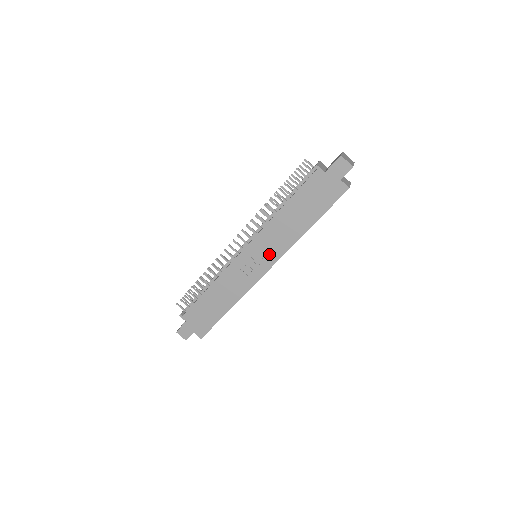
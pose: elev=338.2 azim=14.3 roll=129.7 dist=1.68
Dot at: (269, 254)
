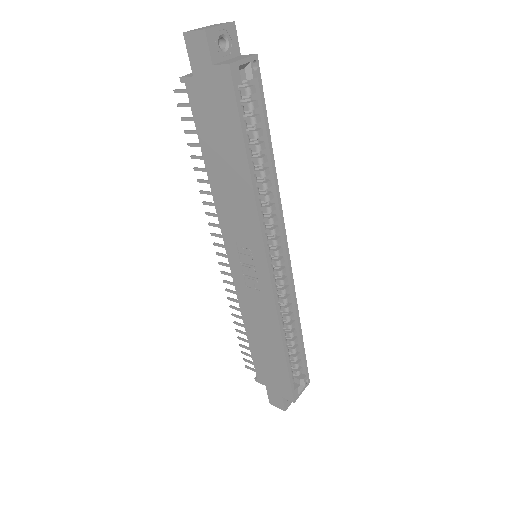
Dot at: (250, 244)
